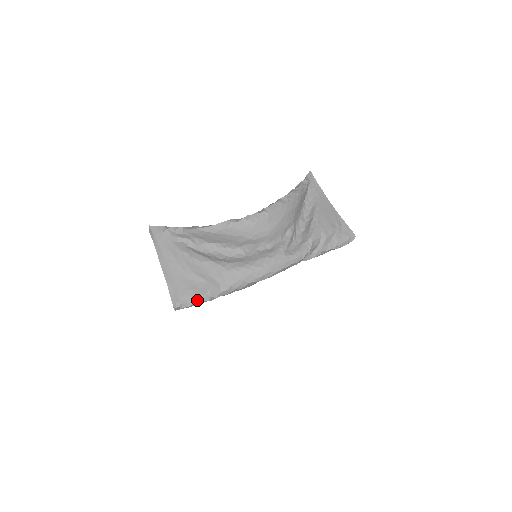
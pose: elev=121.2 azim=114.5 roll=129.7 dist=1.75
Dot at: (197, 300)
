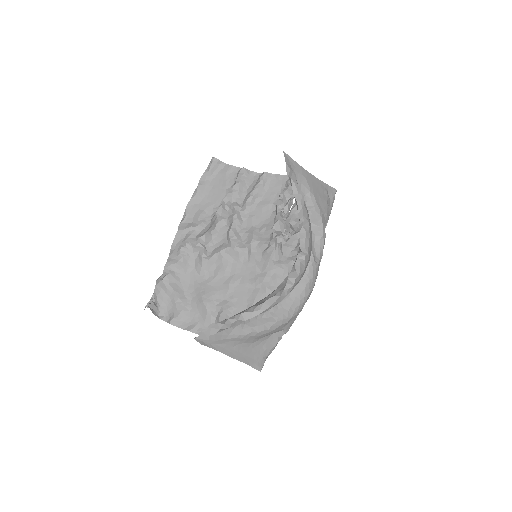
Dot at: occluded
